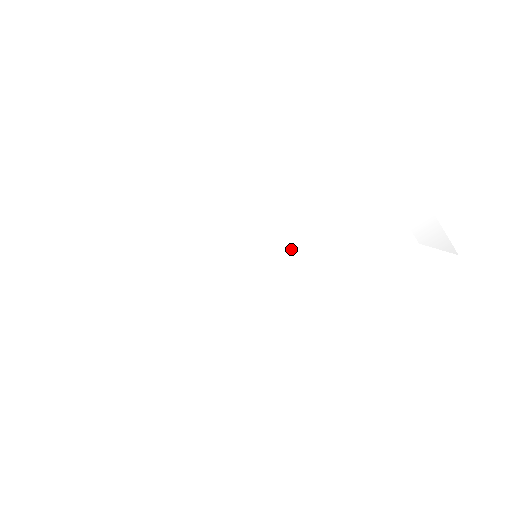
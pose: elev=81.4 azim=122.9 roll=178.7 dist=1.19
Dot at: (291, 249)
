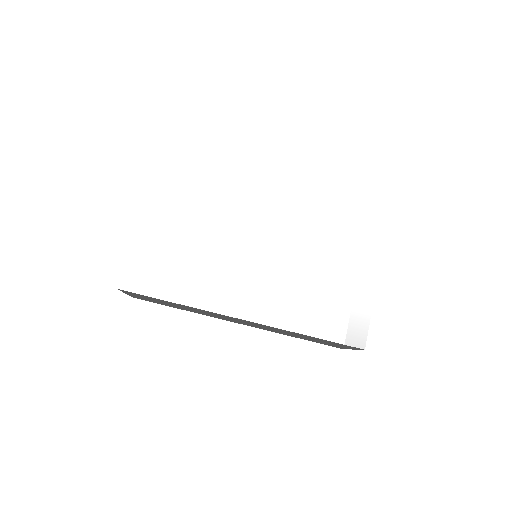
Dot at: (284, 259)
